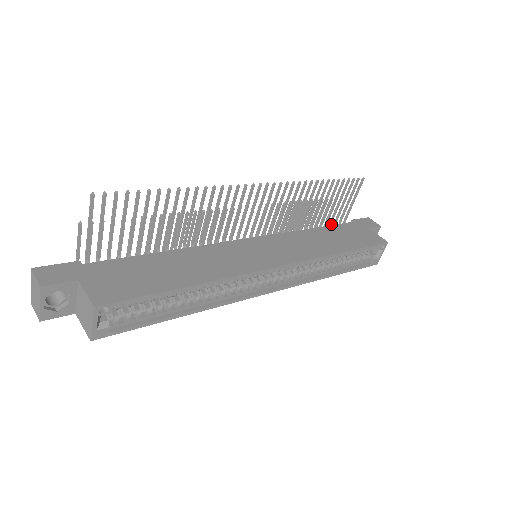
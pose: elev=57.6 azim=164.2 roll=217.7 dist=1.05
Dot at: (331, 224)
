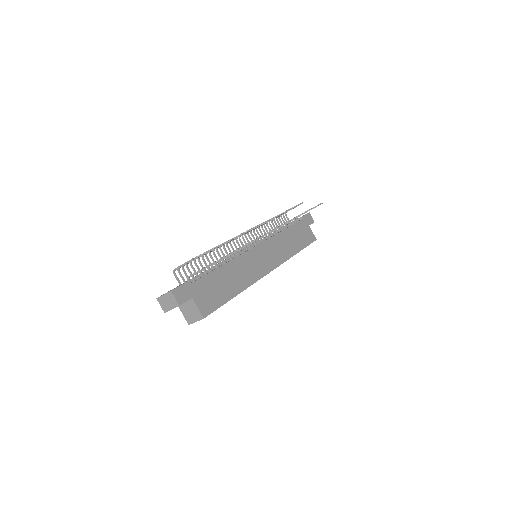
Dot at: occluded
